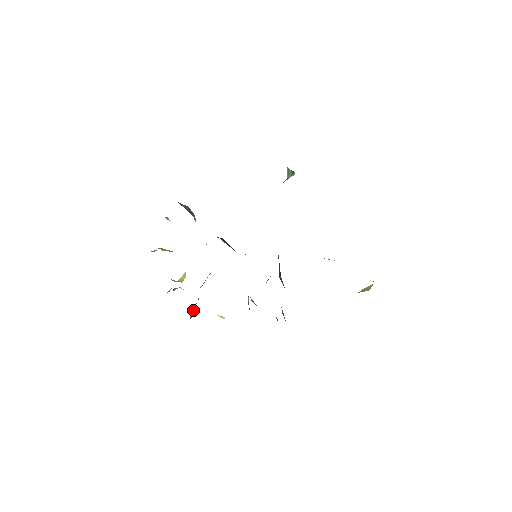
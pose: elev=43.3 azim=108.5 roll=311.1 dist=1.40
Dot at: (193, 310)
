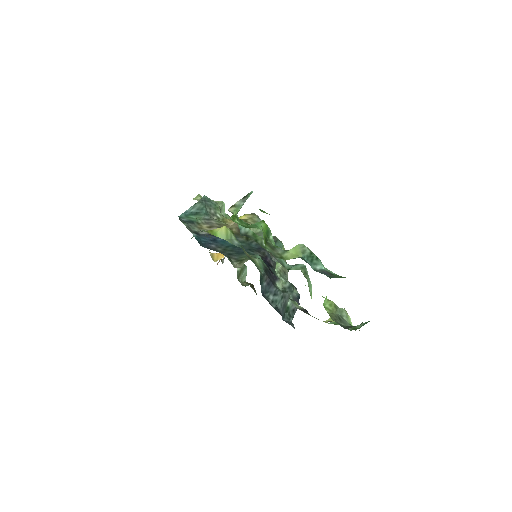
Dot at: (246, 270)
